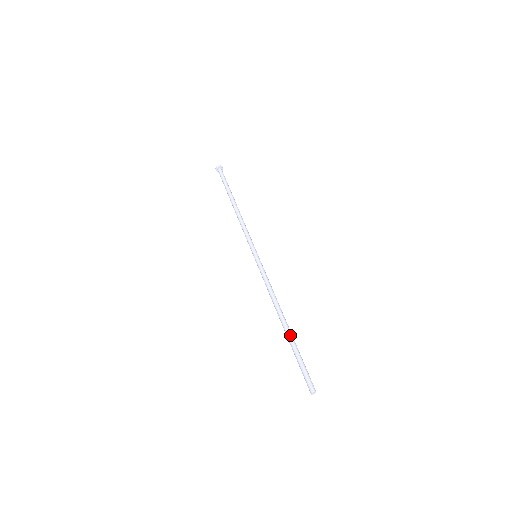
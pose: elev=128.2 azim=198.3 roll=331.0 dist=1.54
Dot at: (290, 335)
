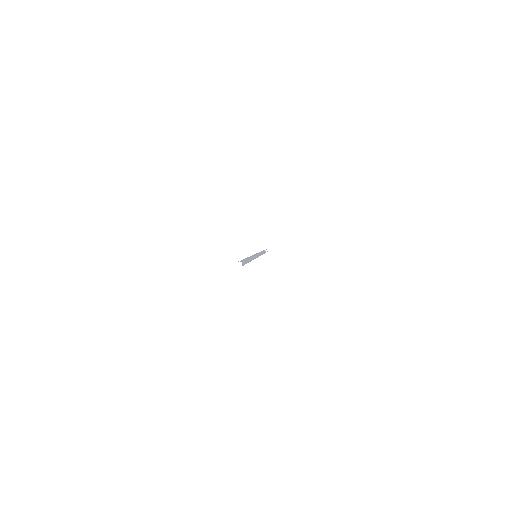
Dot at: (249, 259)
